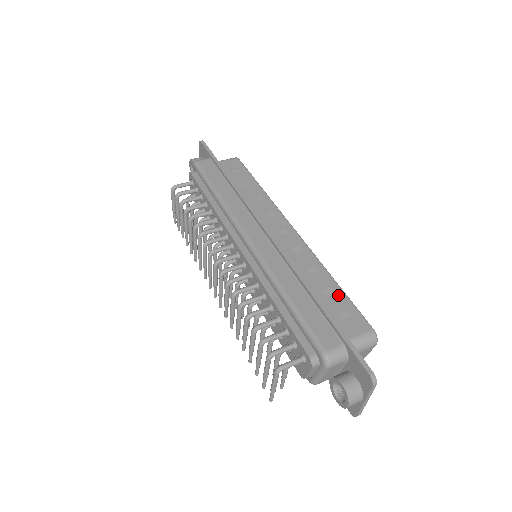
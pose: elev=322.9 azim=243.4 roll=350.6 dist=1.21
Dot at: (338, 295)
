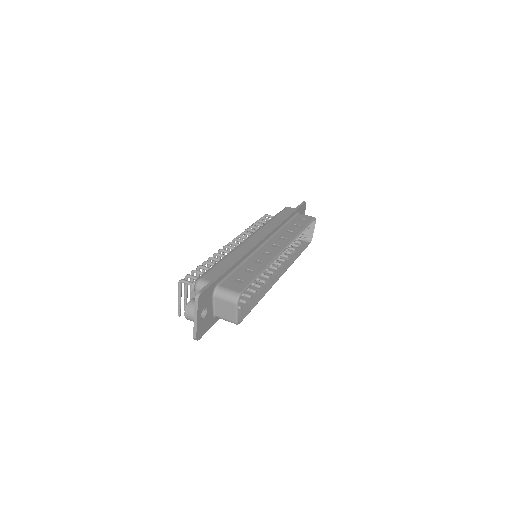
Dot at: (251, 275)
